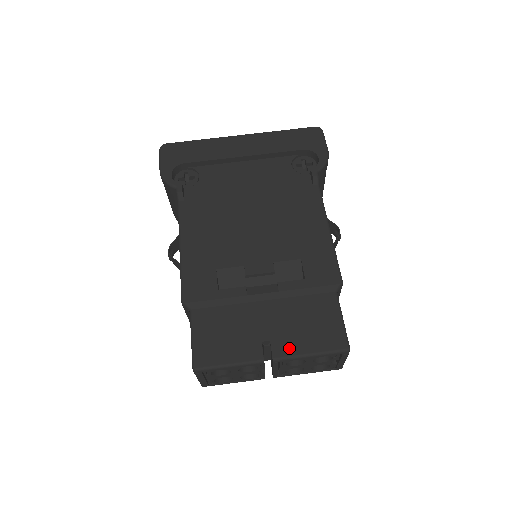
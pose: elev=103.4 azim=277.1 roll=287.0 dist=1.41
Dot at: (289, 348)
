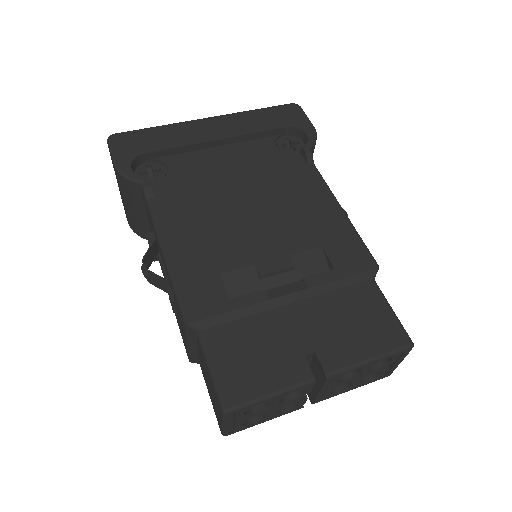
Dot at: (342, 357)
